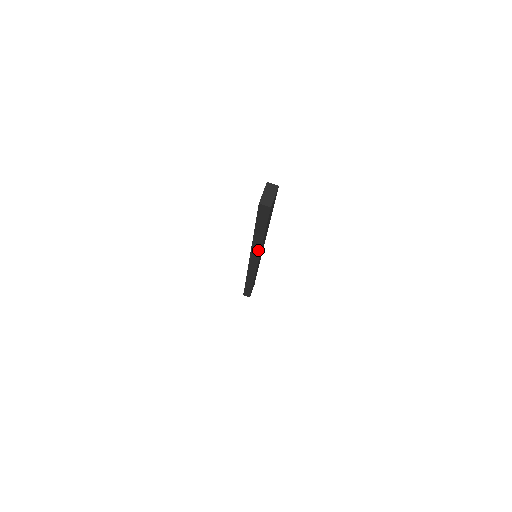
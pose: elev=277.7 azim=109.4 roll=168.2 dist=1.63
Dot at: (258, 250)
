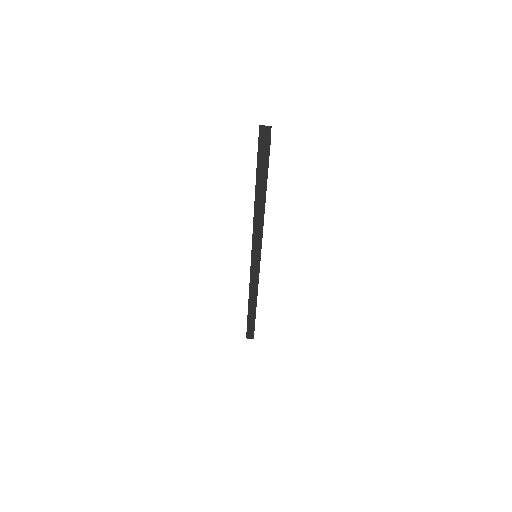
Dot at: (260, 231)
